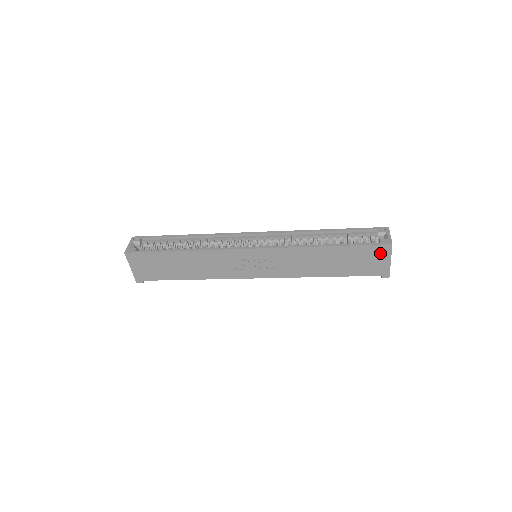
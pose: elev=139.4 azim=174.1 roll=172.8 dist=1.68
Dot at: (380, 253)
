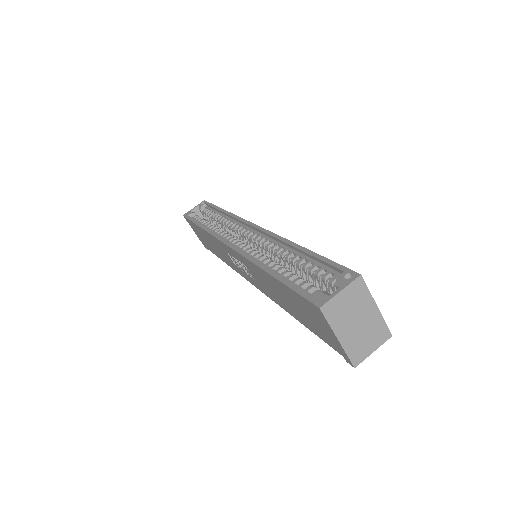
Dot at: (318, 315)
